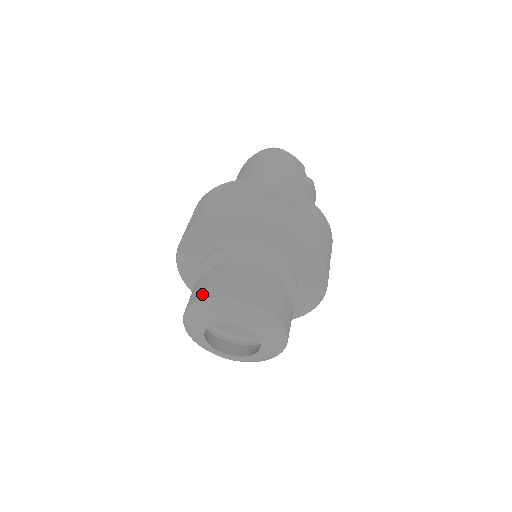
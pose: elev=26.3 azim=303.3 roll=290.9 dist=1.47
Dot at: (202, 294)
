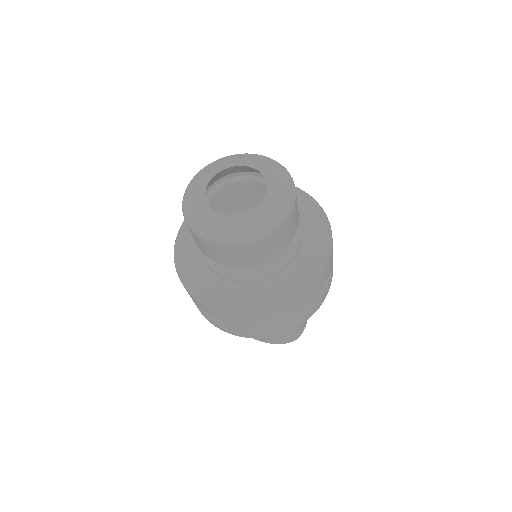
Dot at: occluded
